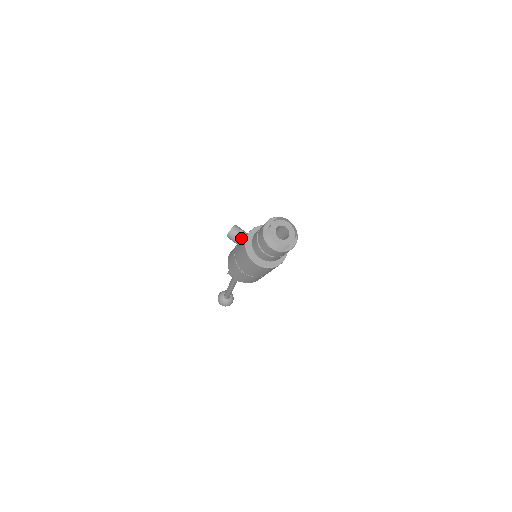
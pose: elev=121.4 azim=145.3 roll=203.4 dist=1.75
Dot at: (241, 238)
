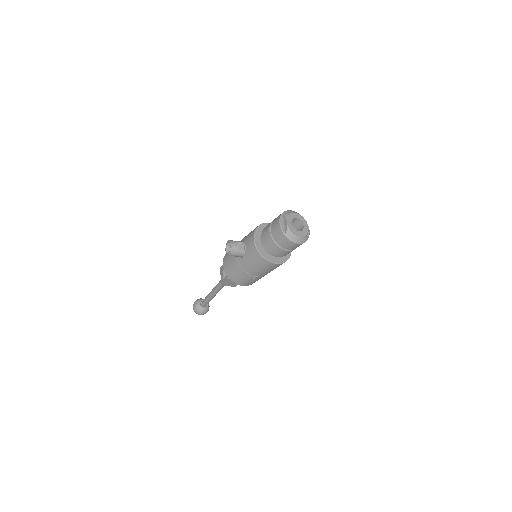
Dot at: (244, 249)
